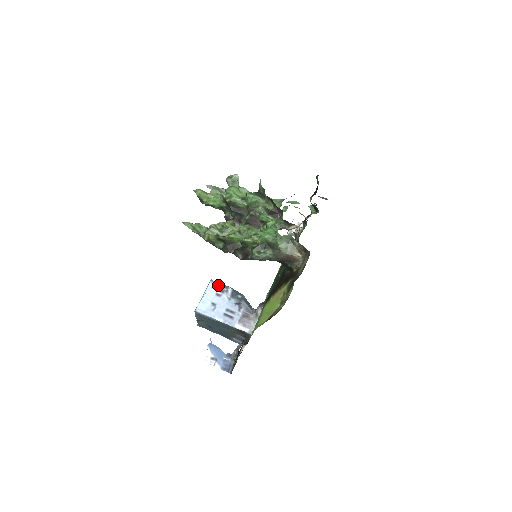
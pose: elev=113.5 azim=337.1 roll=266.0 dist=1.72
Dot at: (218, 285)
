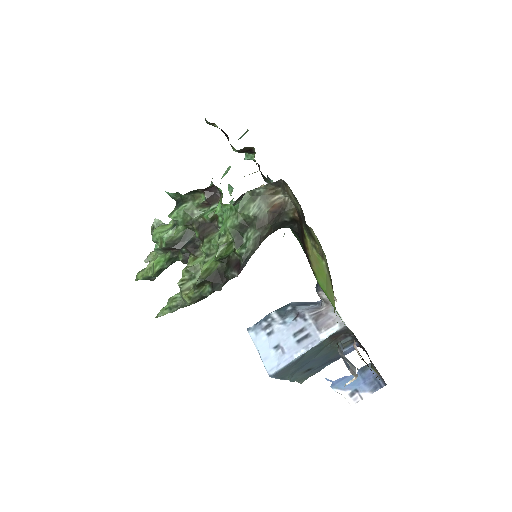
Dot at: (259, 325)
